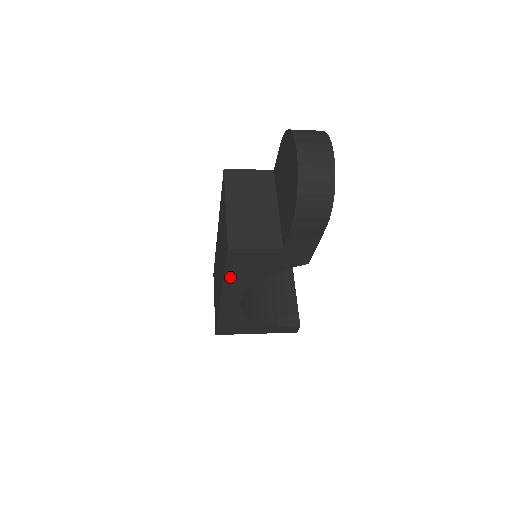
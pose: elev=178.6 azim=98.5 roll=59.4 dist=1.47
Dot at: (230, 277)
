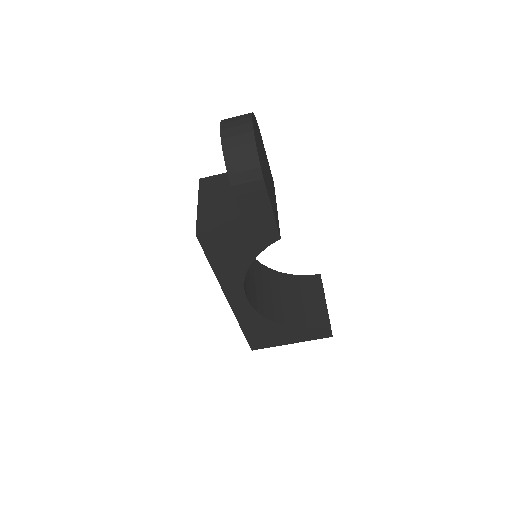
Dot at: (219, 270)
